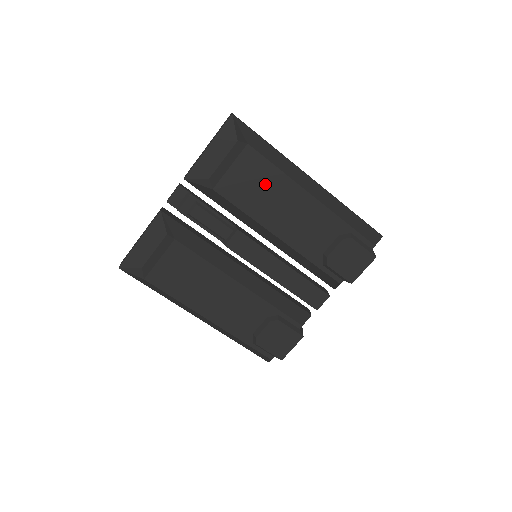
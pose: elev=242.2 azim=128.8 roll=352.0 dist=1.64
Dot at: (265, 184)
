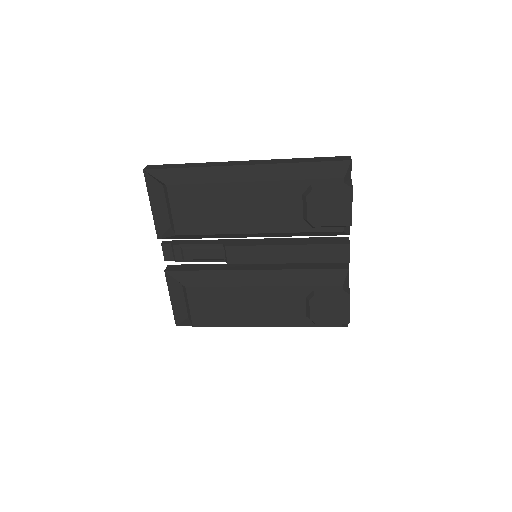
Dot at: (206, 203)
